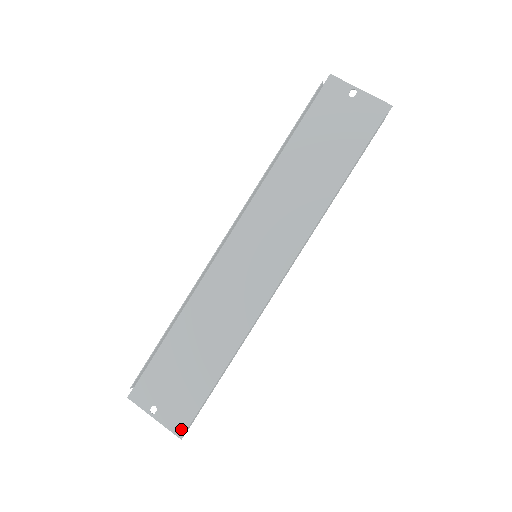
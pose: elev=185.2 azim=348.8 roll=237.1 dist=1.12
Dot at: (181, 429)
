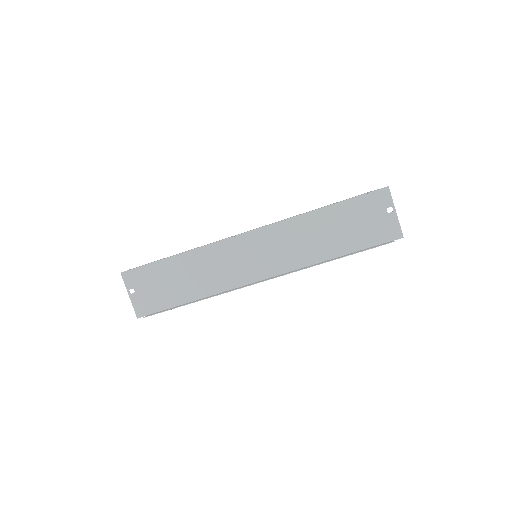
Dot at: (141, 313)
